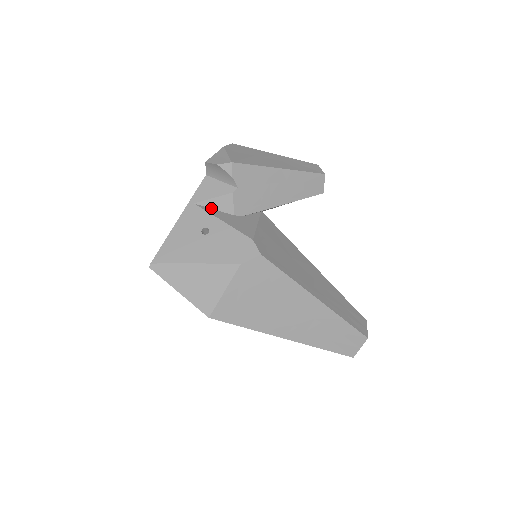
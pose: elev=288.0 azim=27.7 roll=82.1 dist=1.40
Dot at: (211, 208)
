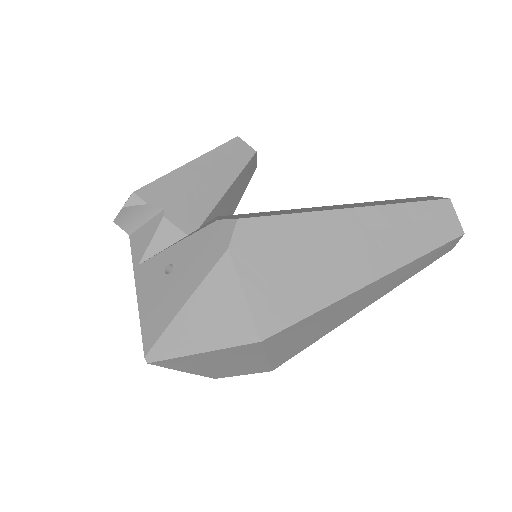
Dot at: (159, 252)
